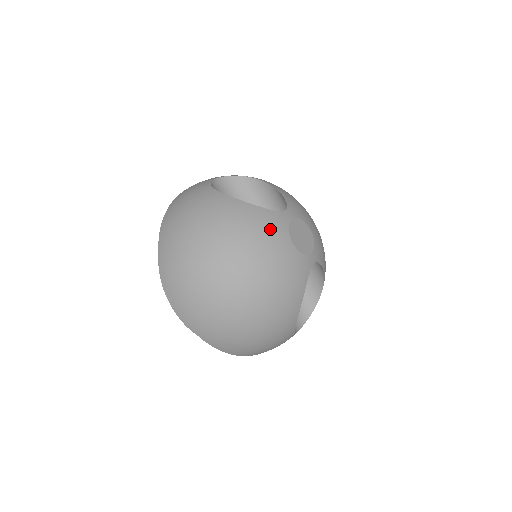
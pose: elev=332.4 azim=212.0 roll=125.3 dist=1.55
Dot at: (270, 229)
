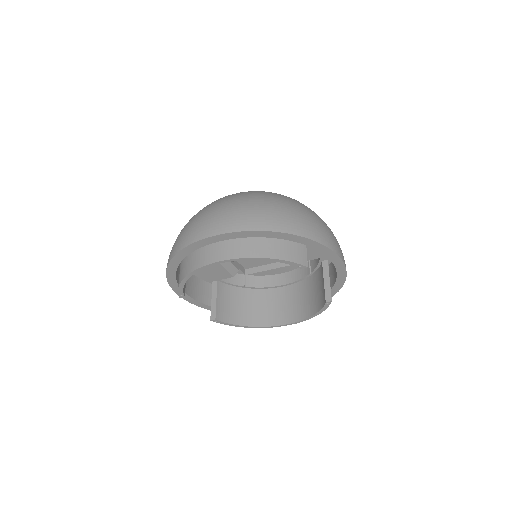
Dot at: occluded
